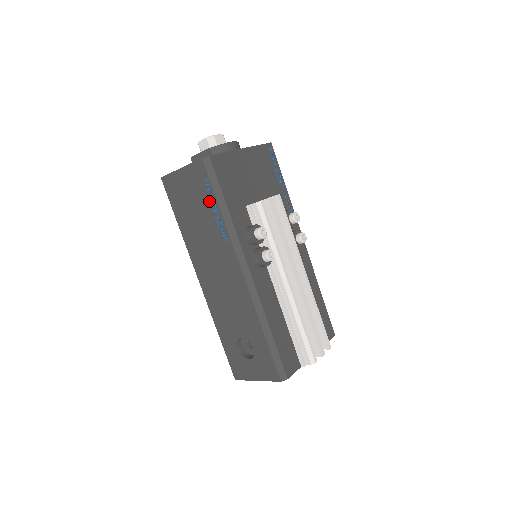
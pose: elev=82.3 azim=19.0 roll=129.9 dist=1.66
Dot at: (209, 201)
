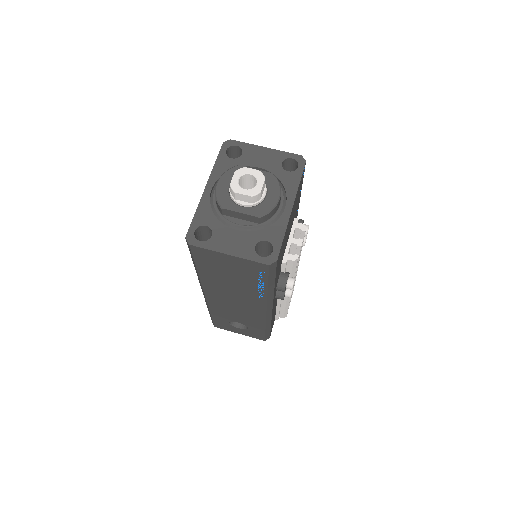
Dot at: (257, 281)
